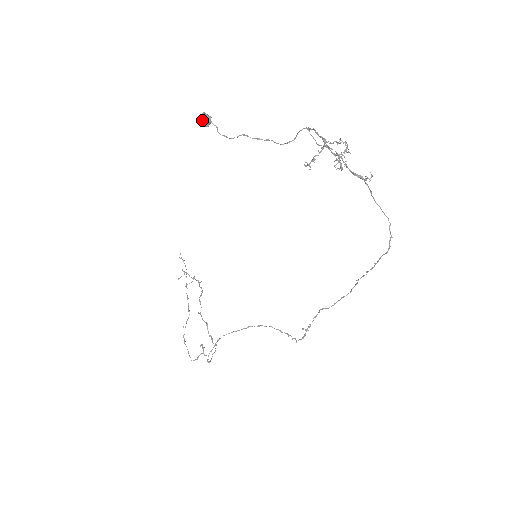
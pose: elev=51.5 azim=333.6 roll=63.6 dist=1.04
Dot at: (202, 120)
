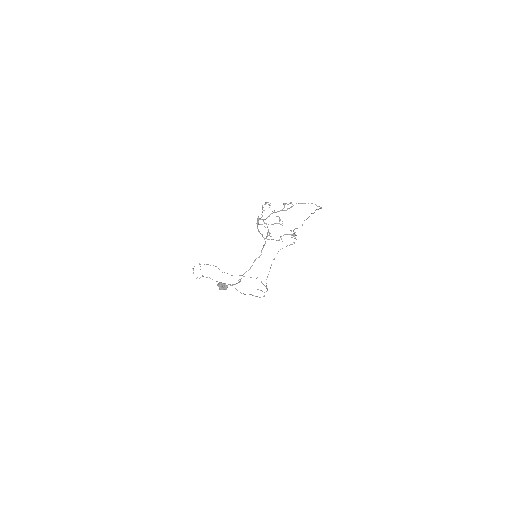
Dot at: (223, 289)
